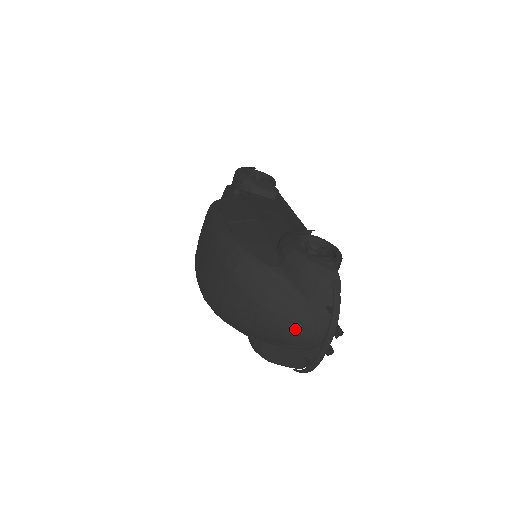
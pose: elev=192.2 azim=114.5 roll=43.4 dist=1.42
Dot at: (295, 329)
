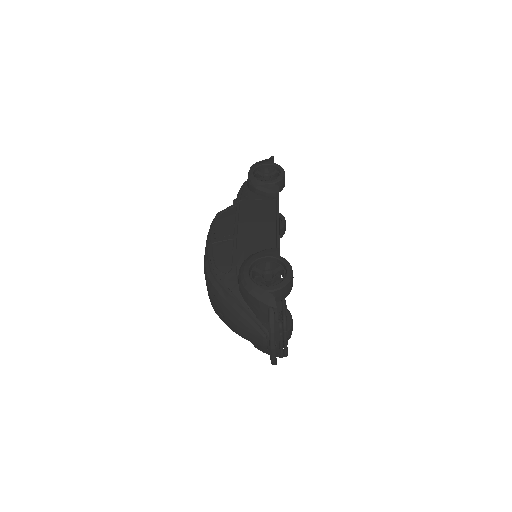
Dot at: (253, 338)
